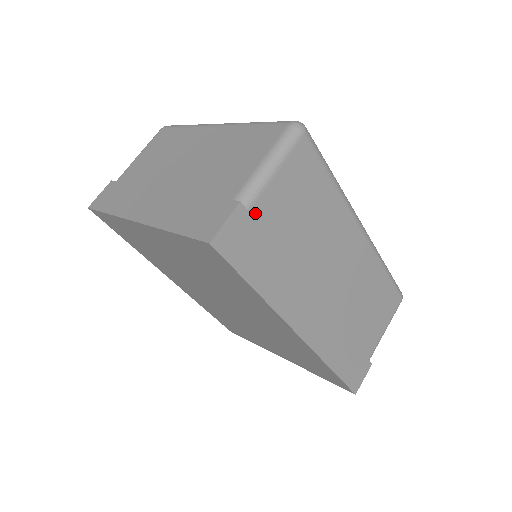
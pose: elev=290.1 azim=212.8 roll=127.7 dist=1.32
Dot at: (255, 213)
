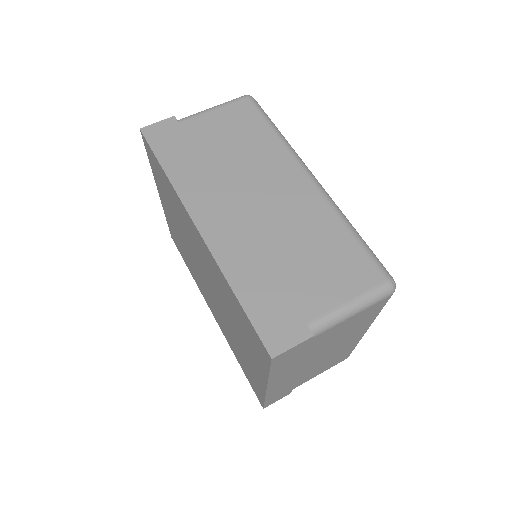
Dot at: (184, 126)
